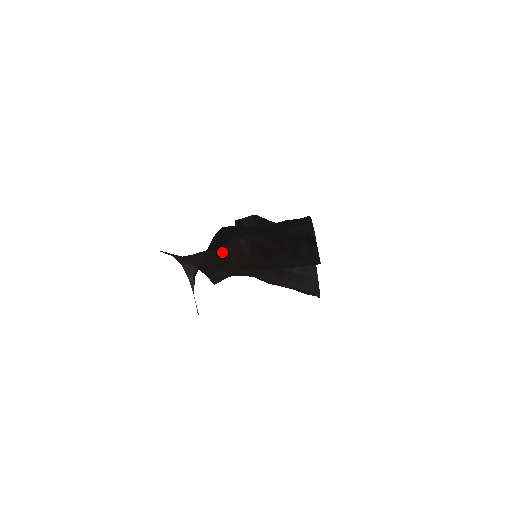
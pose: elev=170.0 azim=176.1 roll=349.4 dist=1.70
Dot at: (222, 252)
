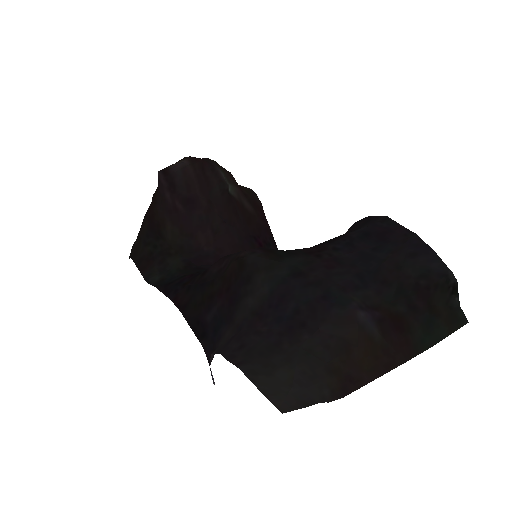
Dot at: (337, 344)
